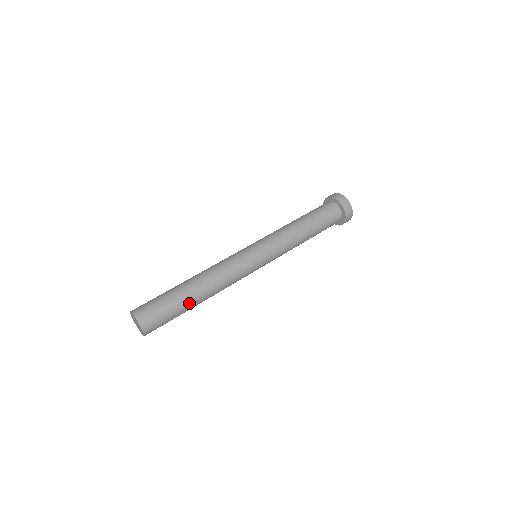
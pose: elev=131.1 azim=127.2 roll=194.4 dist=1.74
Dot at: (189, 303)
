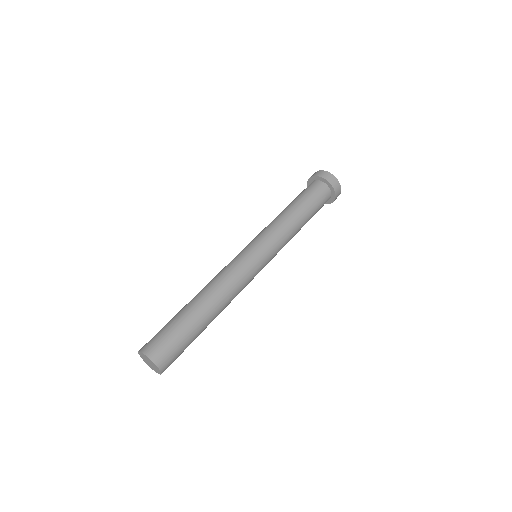
Dot at: (201, 325)
